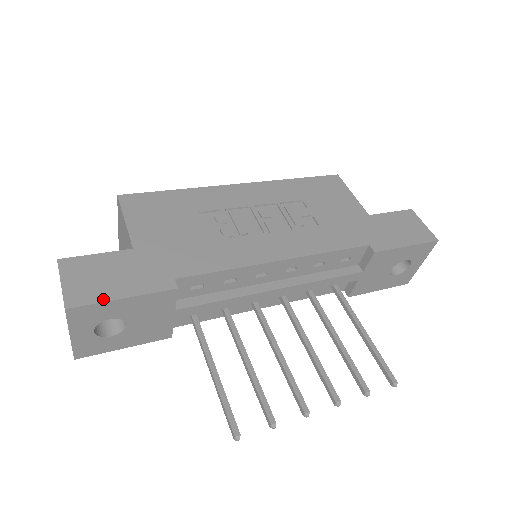
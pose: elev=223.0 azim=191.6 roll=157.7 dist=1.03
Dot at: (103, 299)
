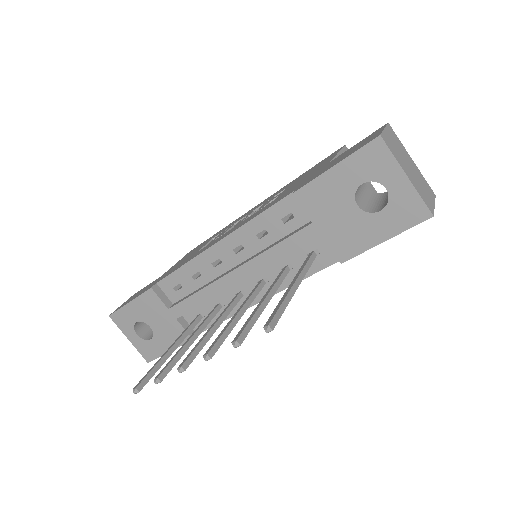
Dot at: (123, 306)
